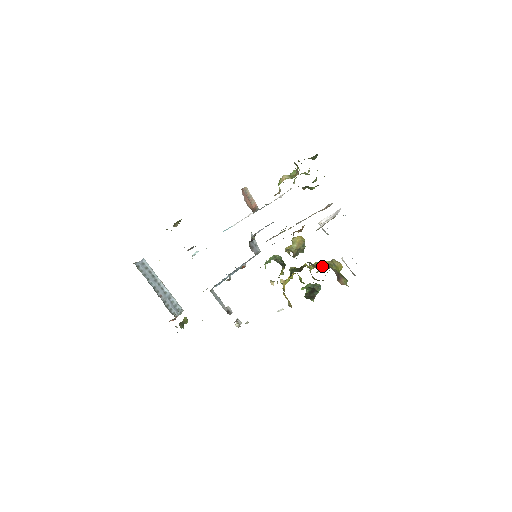
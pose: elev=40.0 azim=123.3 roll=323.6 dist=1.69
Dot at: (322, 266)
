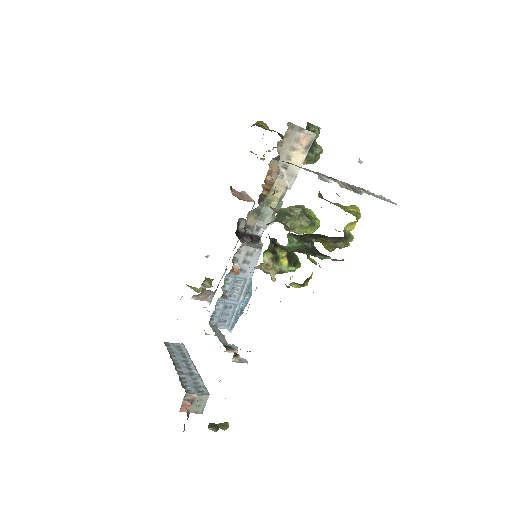
Dot at: occluded
